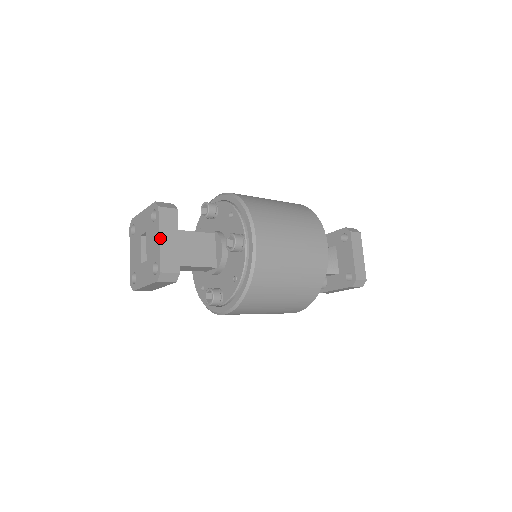
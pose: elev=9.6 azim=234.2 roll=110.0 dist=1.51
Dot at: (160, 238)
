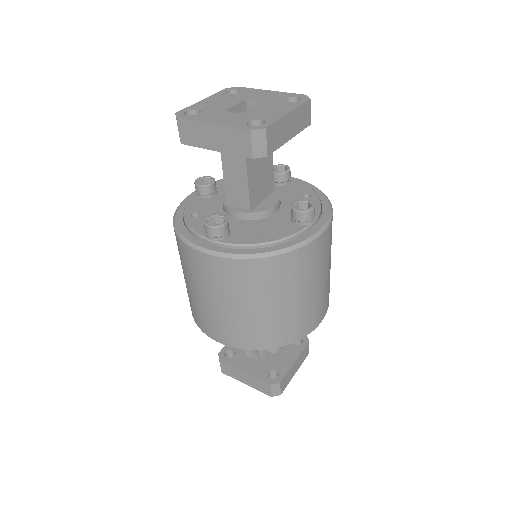
Dot at: (290, 113)
